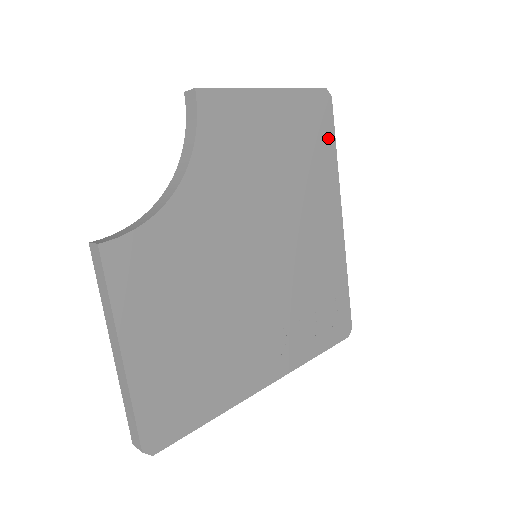
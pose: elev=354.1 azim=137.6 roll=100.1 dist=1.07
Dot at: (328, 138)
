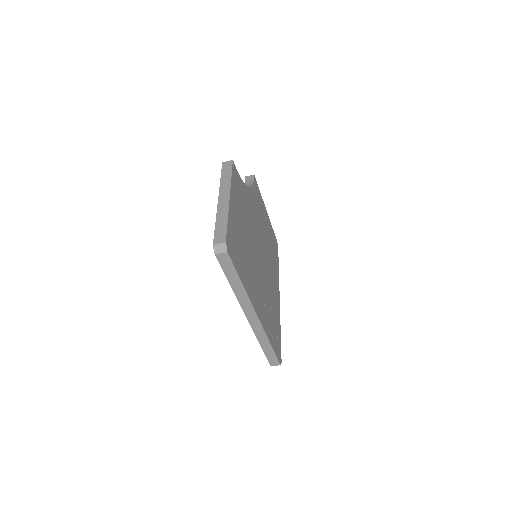
Dot at: (277, 258)
